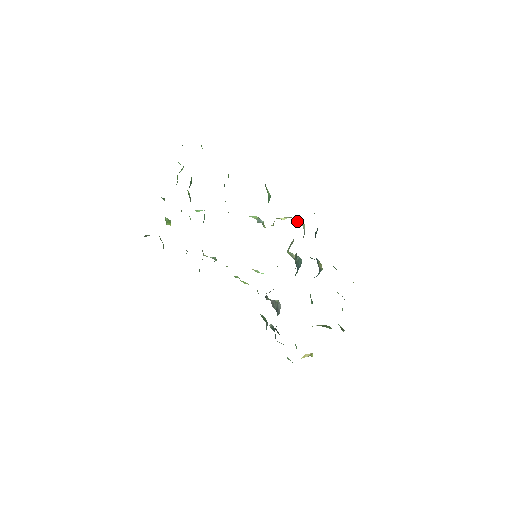
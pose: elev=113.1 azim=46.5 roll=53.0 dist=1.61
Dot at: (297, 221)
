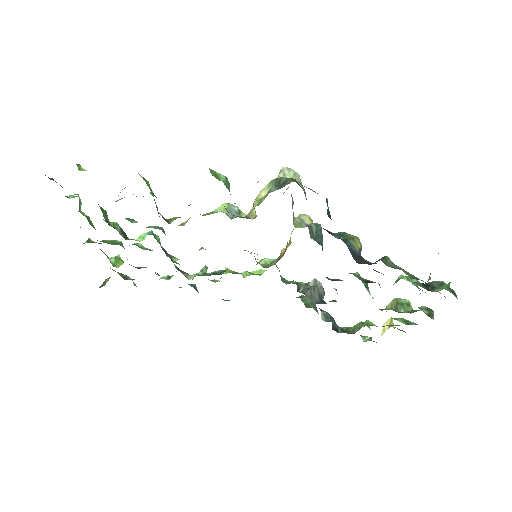
Dot at: (283, 175)
